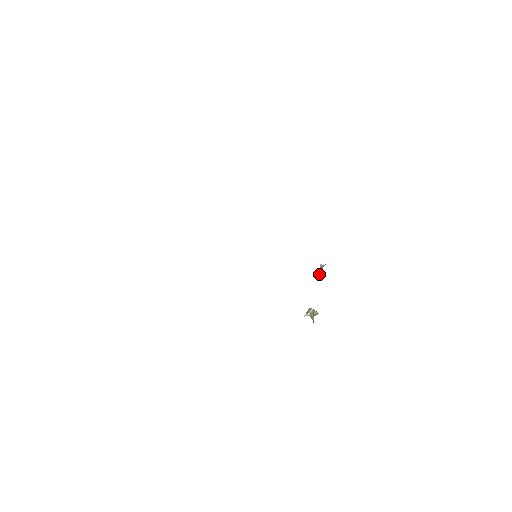
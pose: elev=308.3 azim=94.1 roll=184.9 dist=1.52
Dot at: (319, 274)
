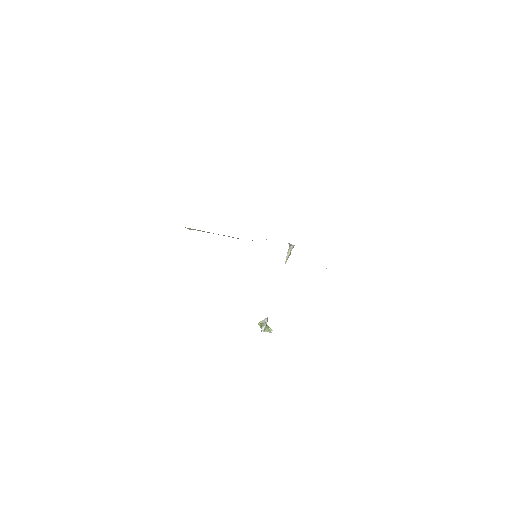
Dot at: (285, 262)
